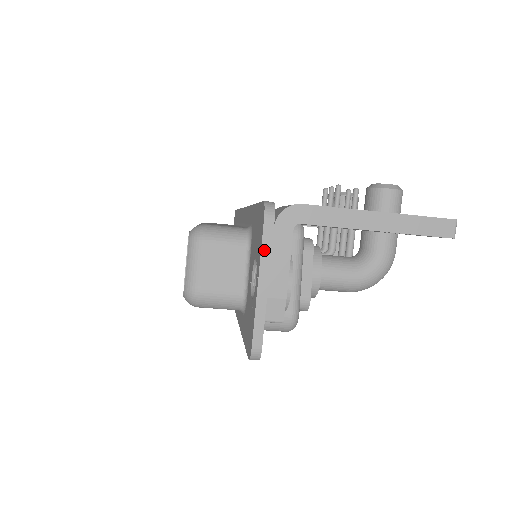
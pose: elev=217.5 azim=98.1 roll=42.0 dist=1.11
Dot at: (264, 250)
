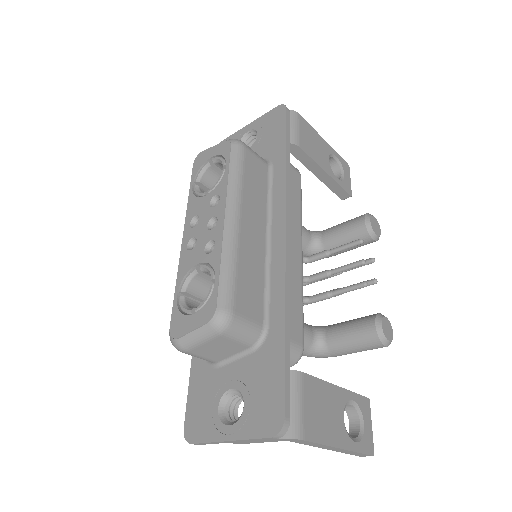
Dot at: (252, 440)
